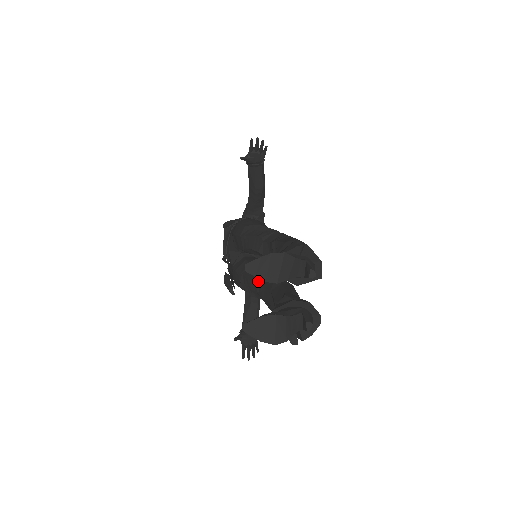
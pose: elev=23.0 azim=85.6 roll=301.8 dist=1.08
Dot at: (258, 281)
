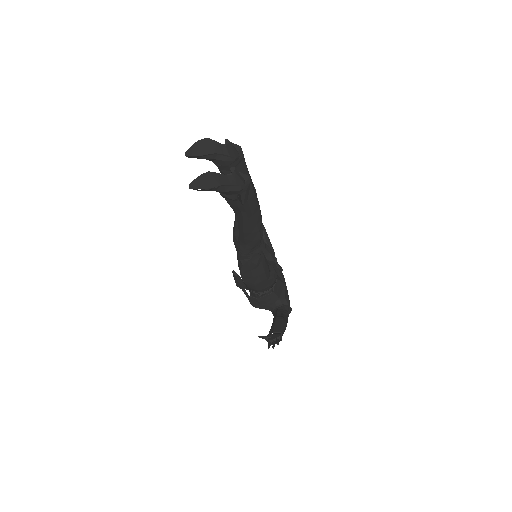
Dot at: occluded
